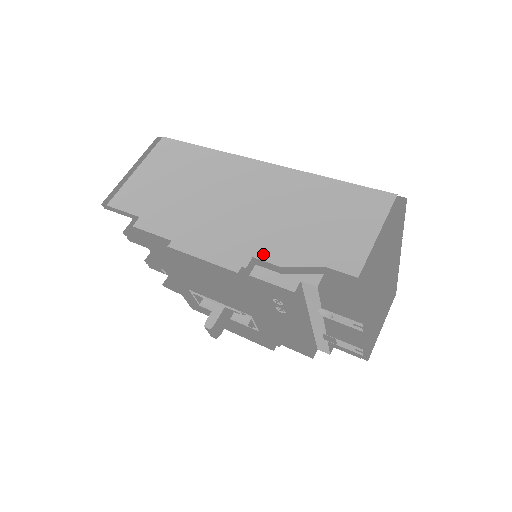
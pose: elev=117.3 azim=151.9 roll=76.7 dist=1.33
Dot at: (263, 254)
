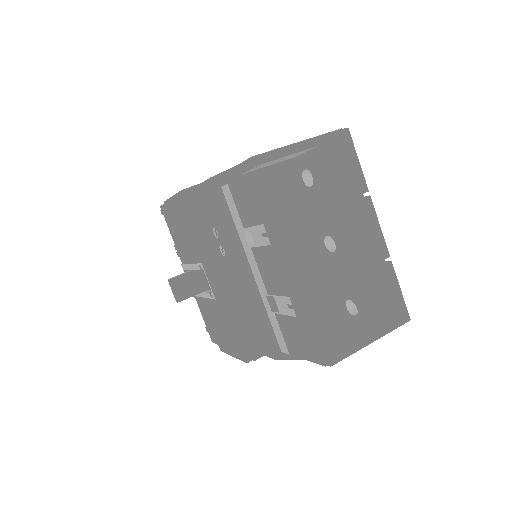
Dot at: occluded
